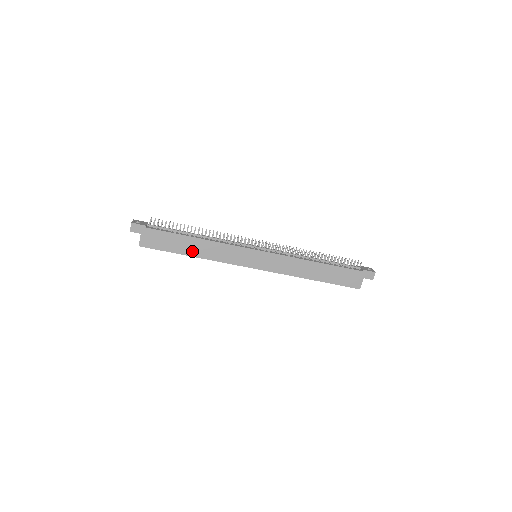
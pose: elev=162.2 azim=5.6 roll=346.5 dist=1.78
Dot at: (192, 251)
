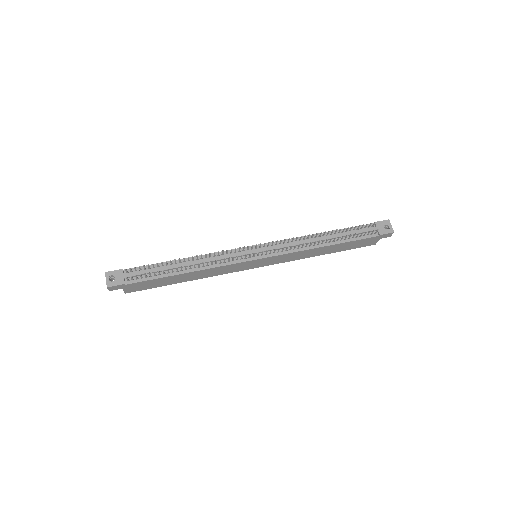
Dot at: (185, 279)
